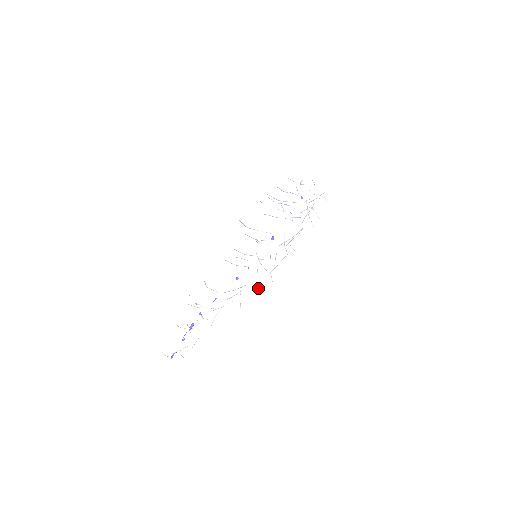
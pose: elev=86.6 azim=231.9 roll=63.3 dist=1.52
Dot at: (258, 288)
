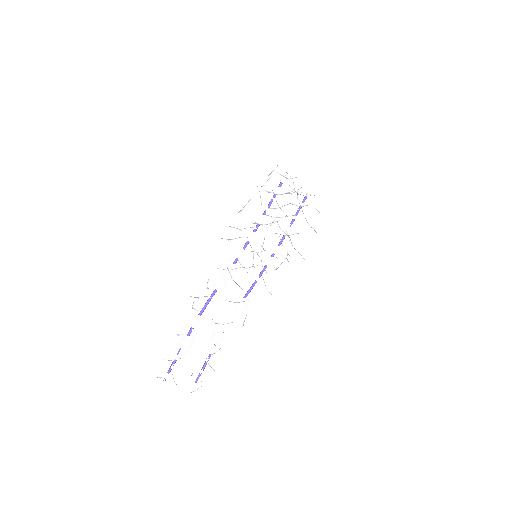
Dot at: (252, 265)
